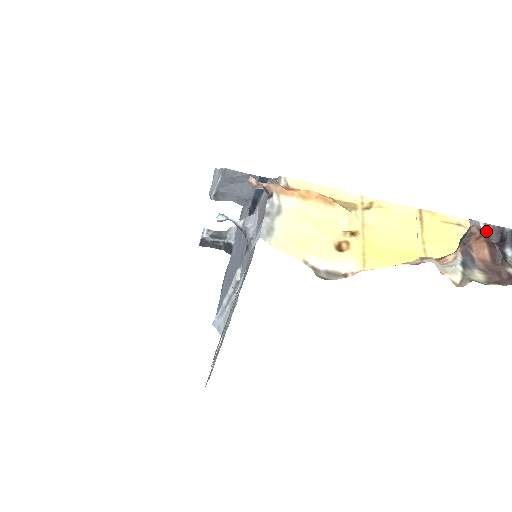
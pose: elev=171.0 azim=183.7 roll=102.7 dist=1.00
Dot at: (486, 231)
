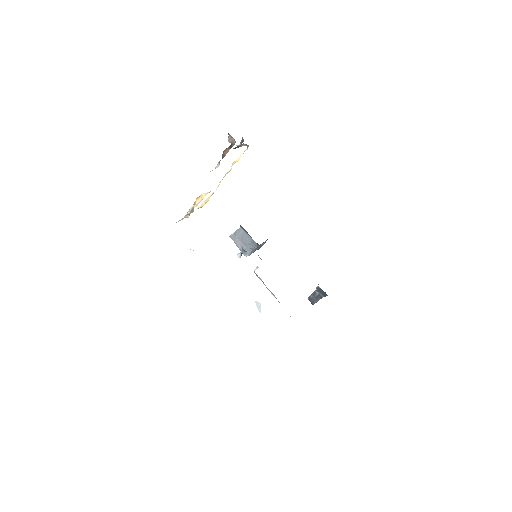
Dot at: (241, 144)
